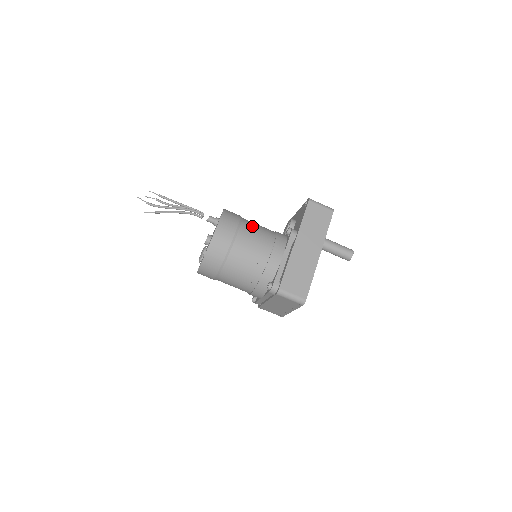
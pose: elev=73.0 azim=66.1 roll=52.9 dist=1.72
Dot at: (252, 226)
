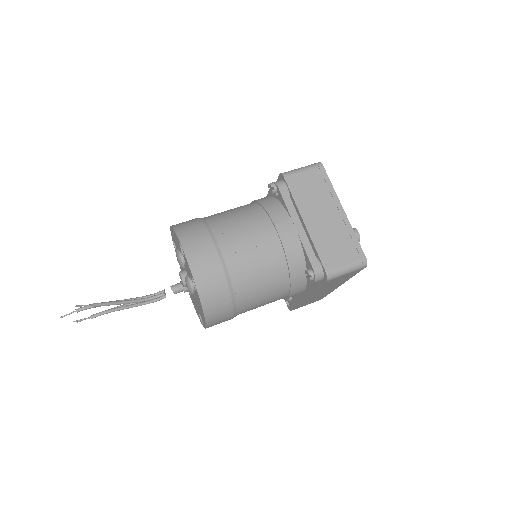
Dot at: occluded
